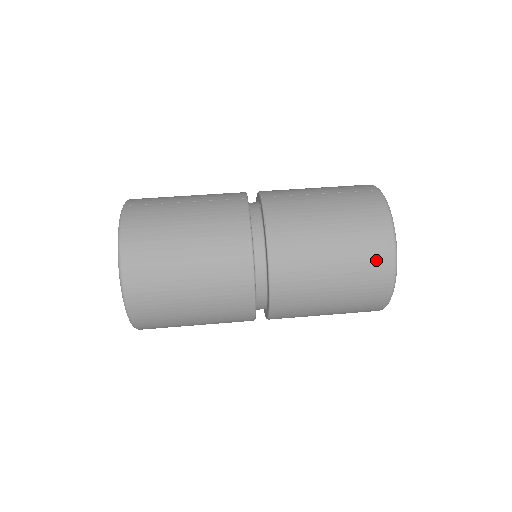
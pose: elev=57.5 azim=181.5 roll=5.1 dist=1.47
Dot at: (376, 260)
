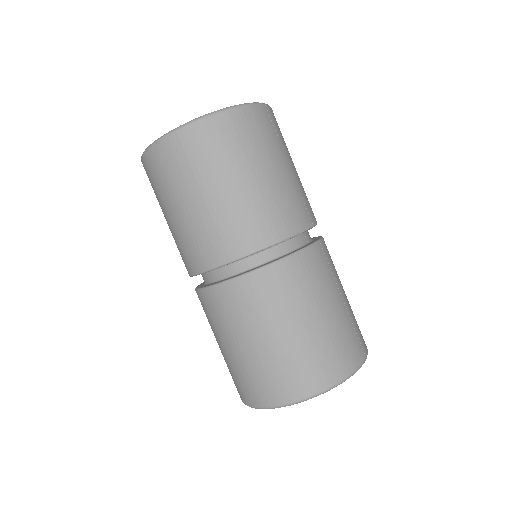
Dot at: (297, 379)
